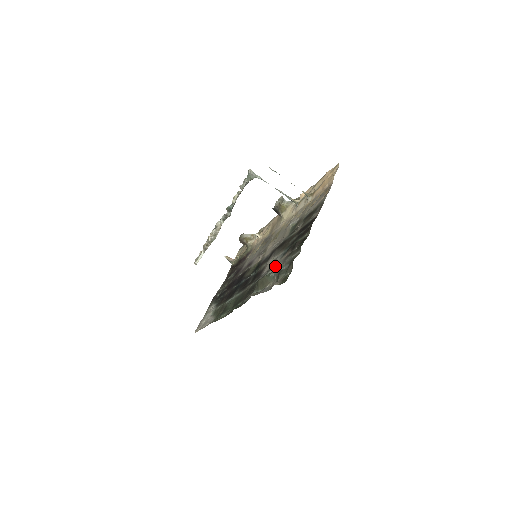
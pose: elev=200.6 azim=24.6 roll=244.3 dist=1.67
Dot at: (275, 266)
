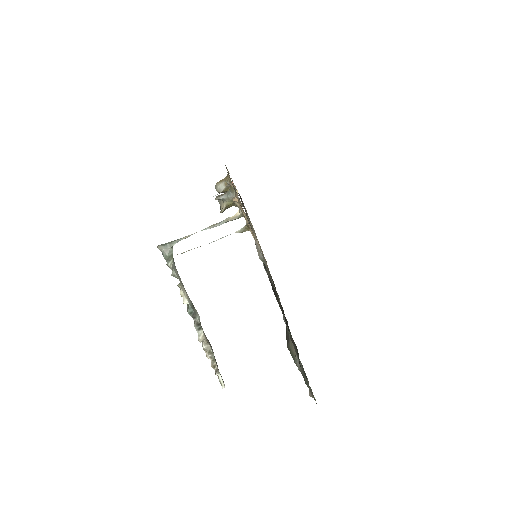
Dot at: occluded
